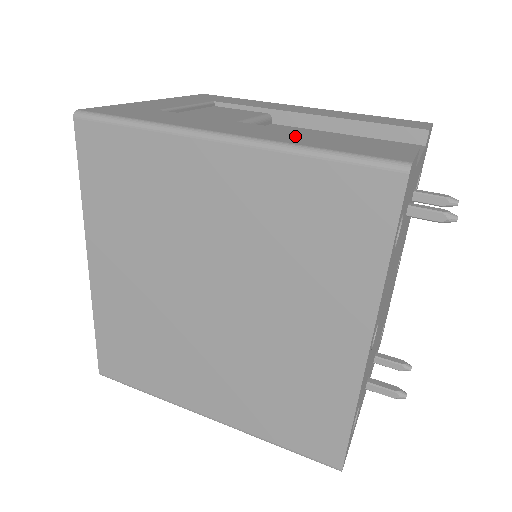
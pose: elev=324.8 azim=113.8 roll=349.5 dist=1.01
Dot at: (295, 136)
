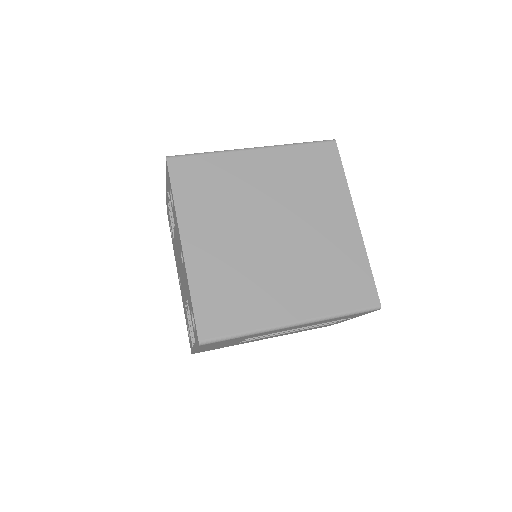
Dot at: occluded
